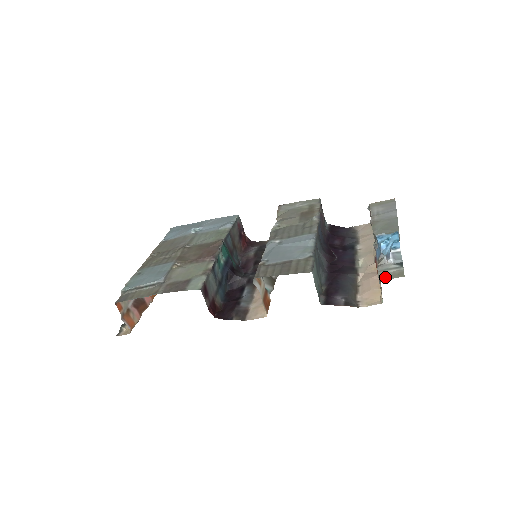
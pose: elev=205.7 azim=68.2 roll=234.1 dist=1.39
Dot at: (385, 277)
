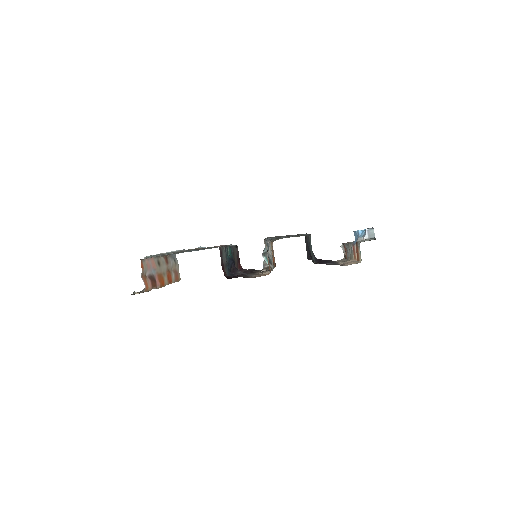
Dot at: occluded
